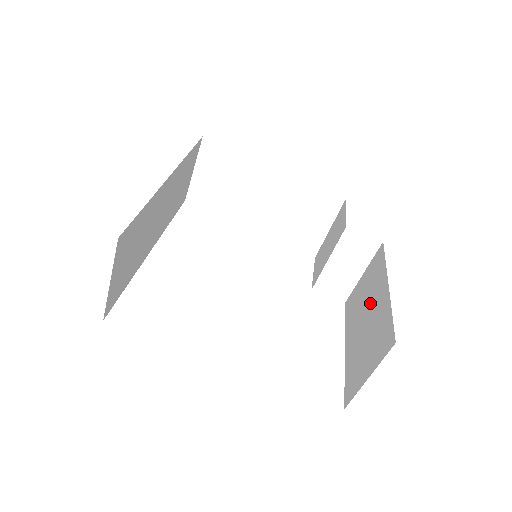
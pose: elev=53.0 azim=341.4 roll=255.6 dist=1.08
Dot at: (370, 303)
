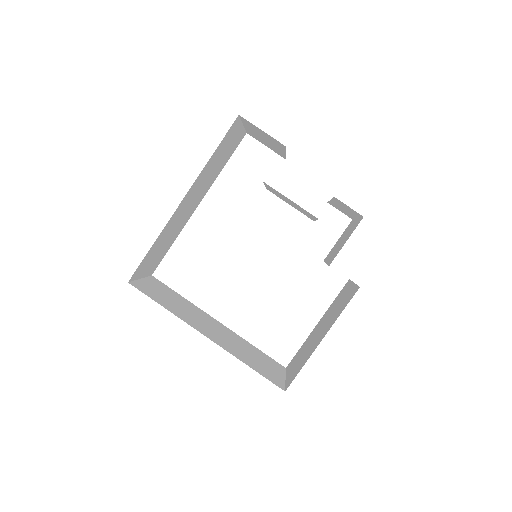
Dot at: (325, 326)
